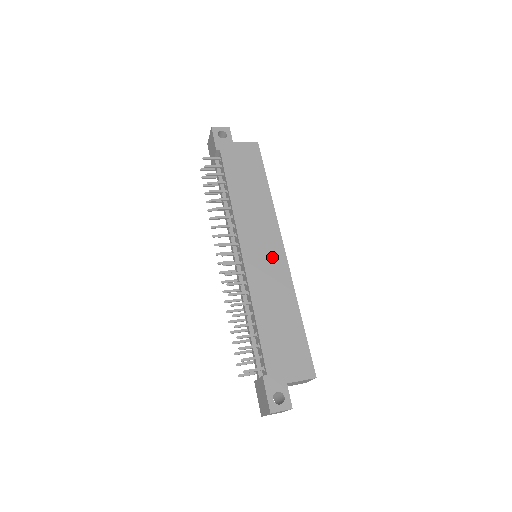
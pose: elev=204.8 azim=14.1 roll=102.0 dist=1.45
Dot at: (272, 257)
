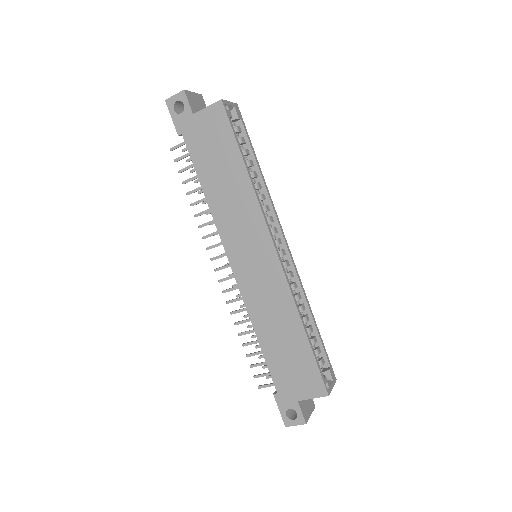
Dot at: (264, 266)
